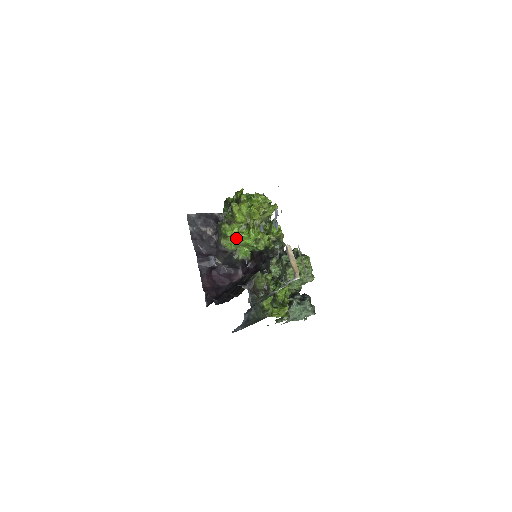
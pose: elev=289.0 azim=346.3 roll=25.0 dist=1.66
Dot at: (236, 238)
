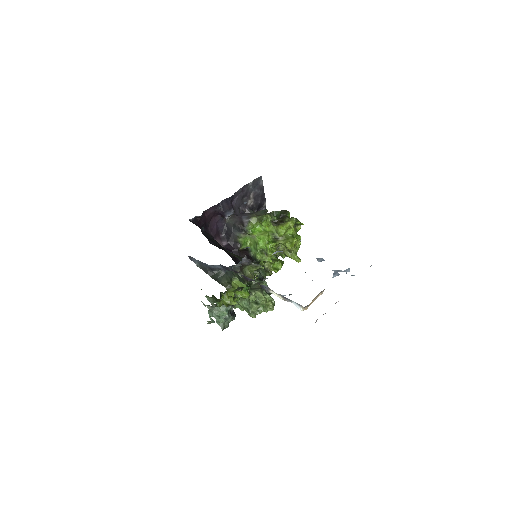
Dot at: (259, 231)
